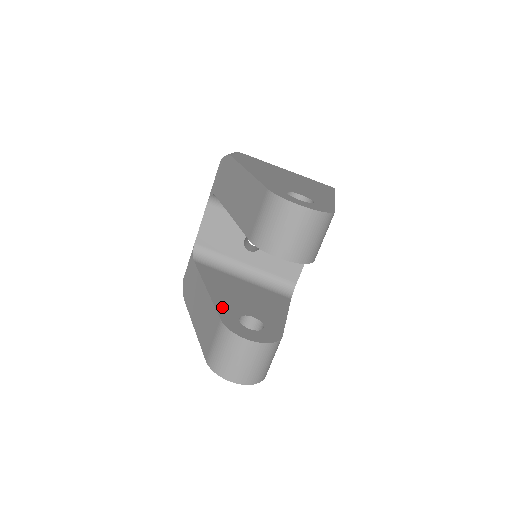
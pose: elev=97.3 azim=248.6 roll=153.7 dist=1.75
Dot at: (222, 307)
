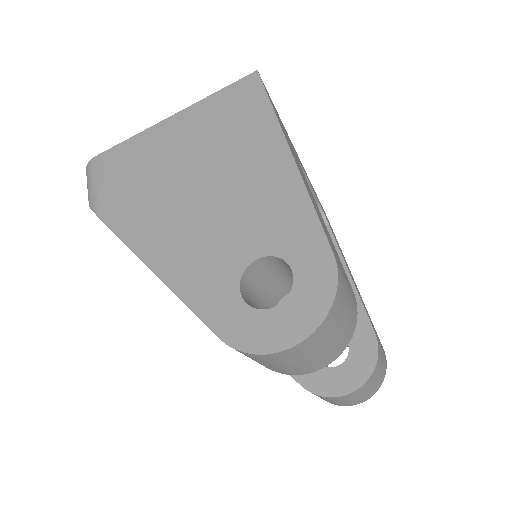
Dot at: occluded
